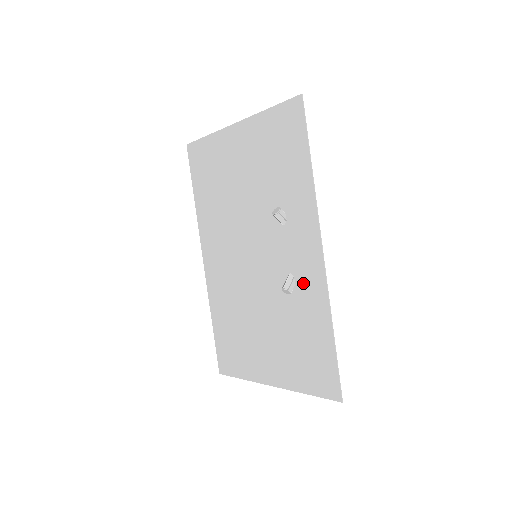
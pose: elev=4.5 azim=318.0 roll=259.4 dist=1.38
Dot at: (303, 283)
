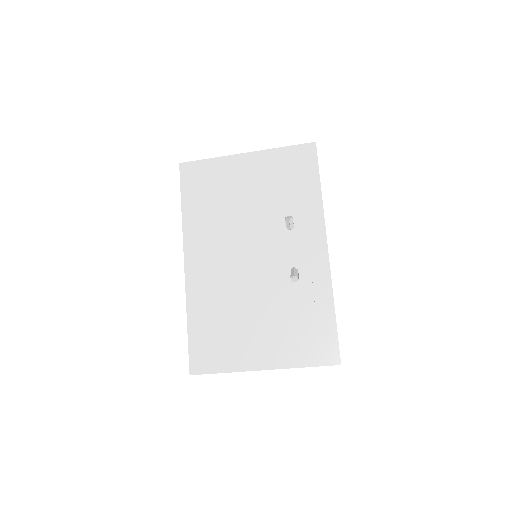
Dot at: (307, 274)
